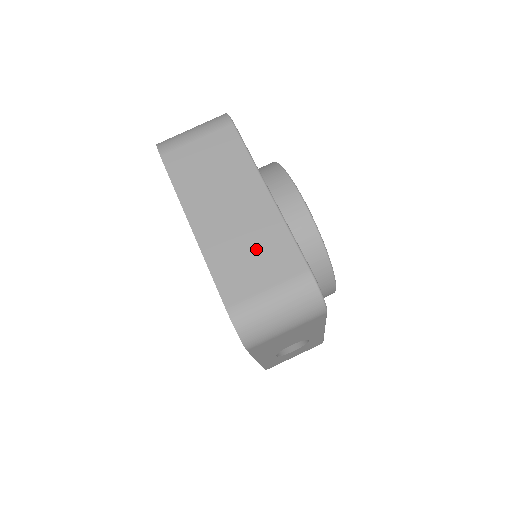
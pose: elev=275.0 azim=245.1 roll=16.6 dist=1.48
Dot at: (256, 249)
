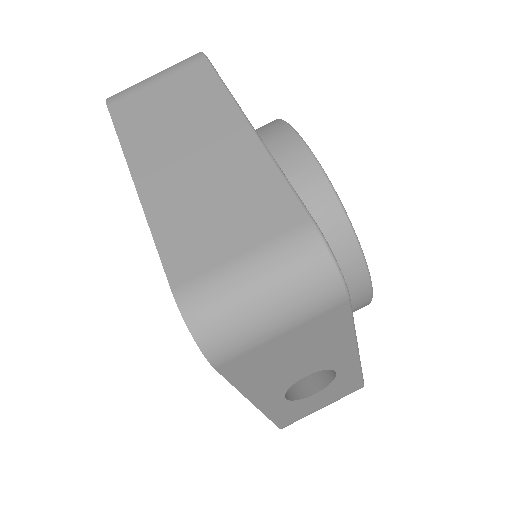
Dot at: (226, 199)
